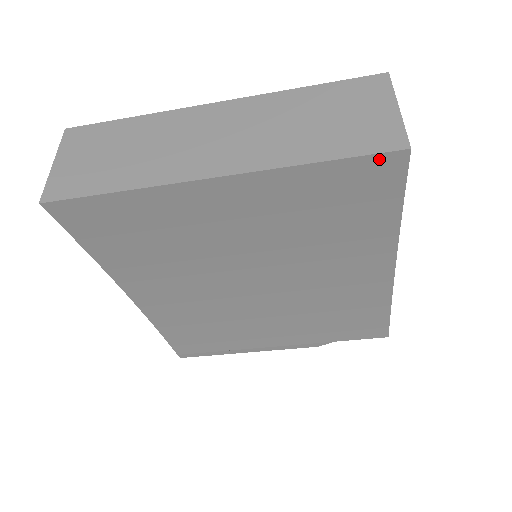
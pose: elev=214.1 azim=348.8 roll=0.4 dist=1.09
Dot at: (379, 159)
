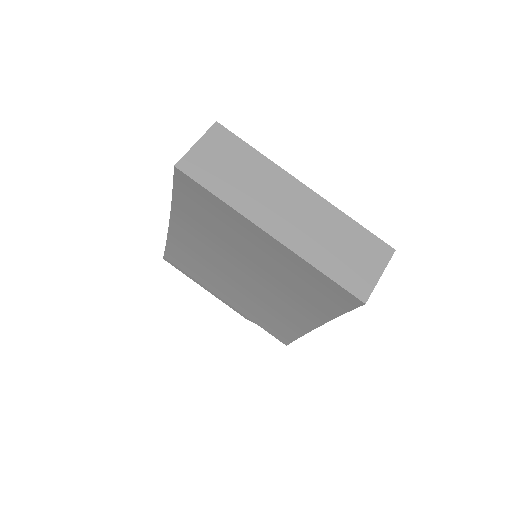
Dot at: (349, 295)
